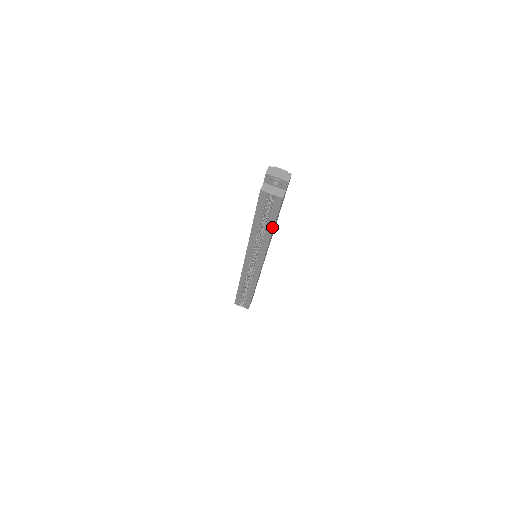
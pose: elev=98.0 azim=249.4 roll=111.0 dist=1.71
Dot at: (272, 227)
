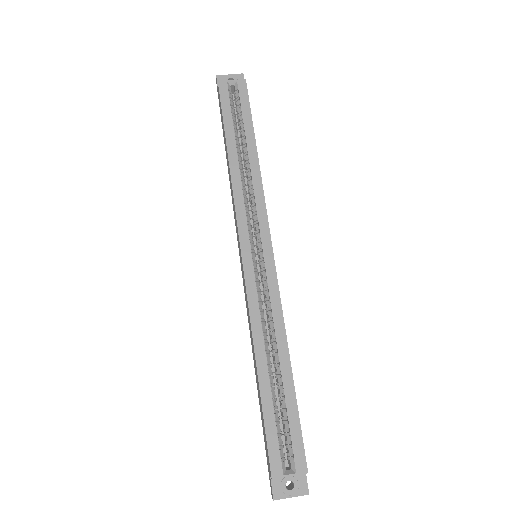
Dot at: (252, 137)
